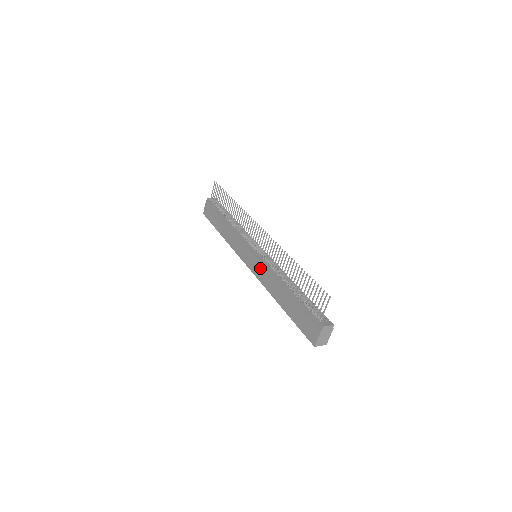
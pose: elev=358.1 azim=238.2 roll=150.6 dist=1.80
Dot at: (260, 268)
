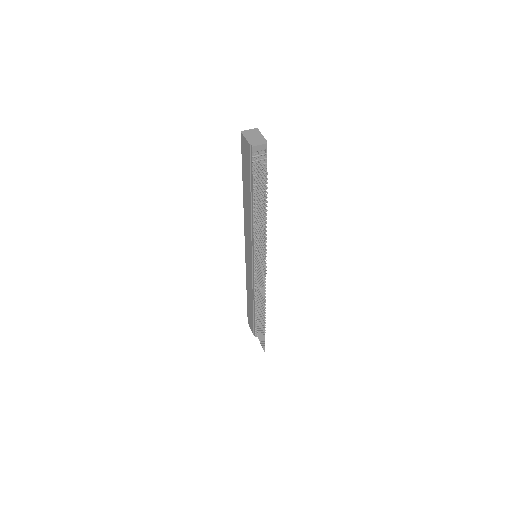
Dot at: (250, 272)
